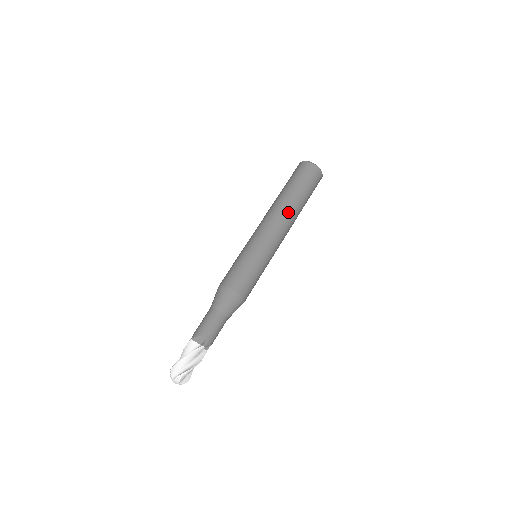
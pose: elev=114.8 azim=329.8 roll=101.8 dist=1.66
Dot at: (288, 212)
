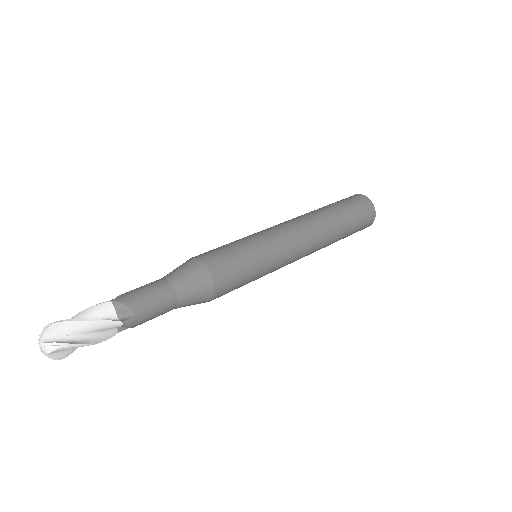
Dot at: (306, 215)
